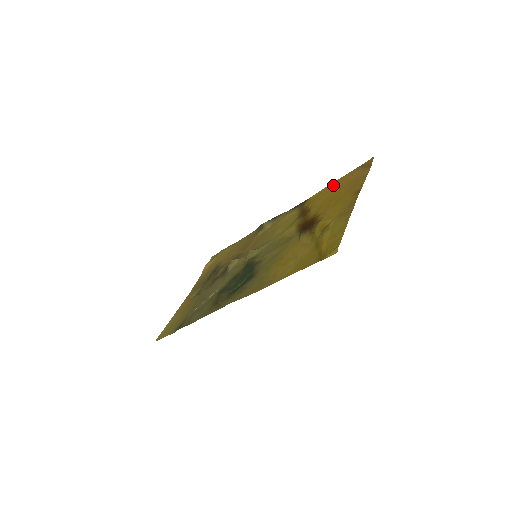
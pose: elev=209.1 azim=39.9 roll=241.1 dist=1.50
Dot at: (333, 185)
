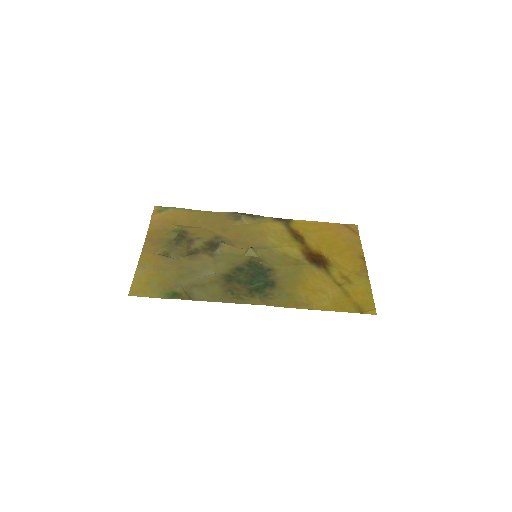
Dot at: (321, 226)
